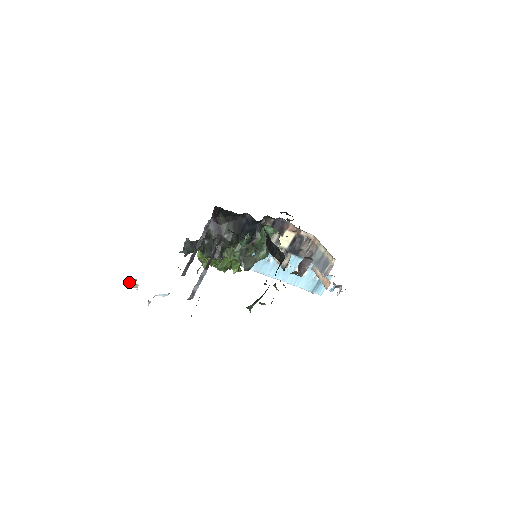
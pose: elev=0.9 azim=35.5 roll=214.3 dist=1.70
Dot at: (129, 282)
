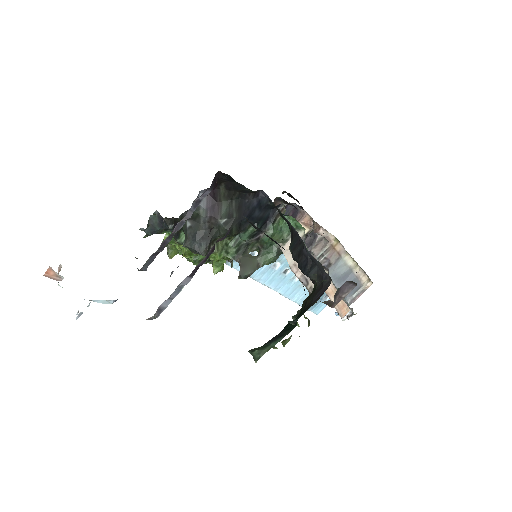
Dot at: (48, 270)
